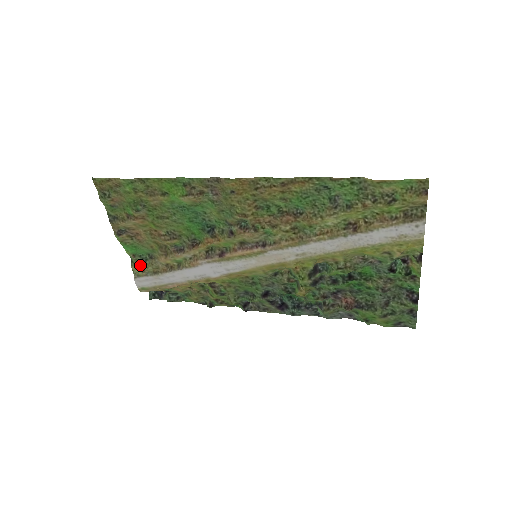
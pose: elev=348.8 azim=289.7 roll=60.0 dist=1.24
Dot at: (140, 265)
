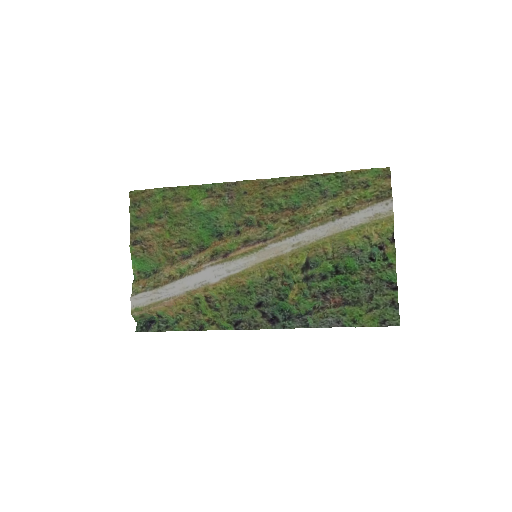
Dot at: (142, 281)
